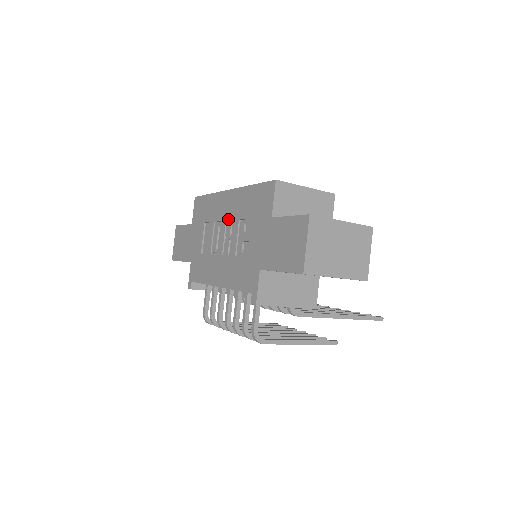
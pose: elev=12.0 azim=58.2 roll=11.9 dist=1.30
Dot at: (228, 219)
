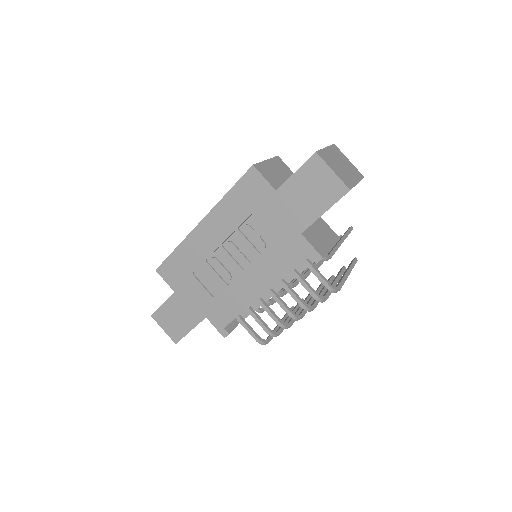
Dot at: (223, 241)
